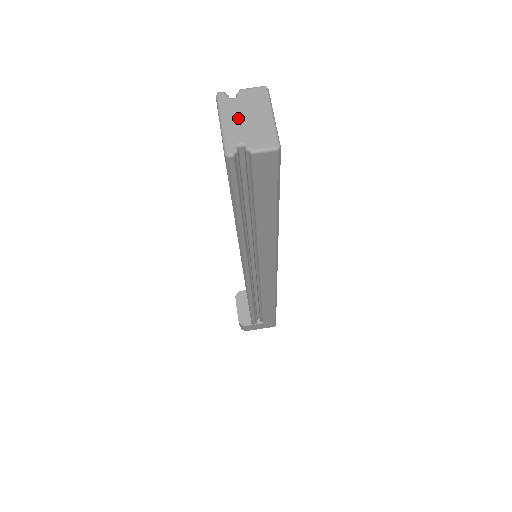
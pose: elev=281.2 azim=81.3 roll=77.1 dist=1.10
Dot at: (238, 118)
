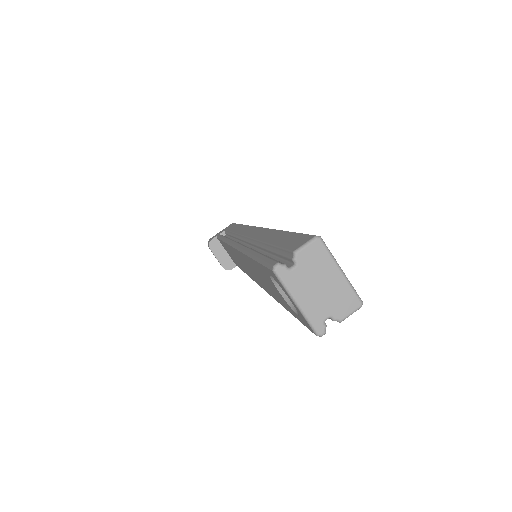
Dot at: (311, 291)
